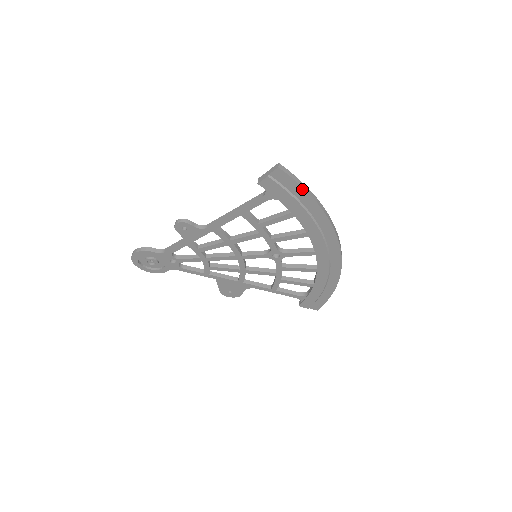
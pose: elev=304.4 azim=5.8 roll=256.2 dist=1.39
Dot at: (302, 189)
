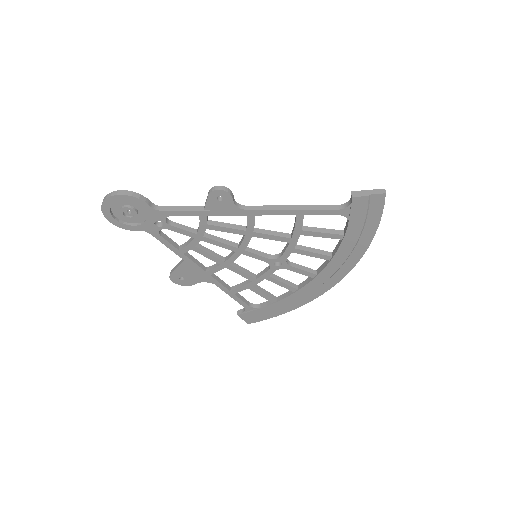
Dot at: (378, 220)
